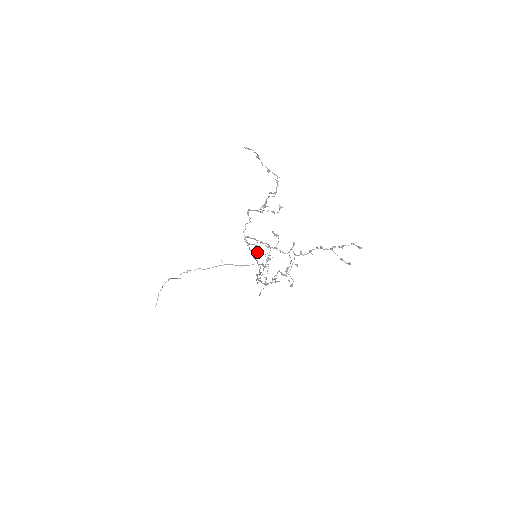
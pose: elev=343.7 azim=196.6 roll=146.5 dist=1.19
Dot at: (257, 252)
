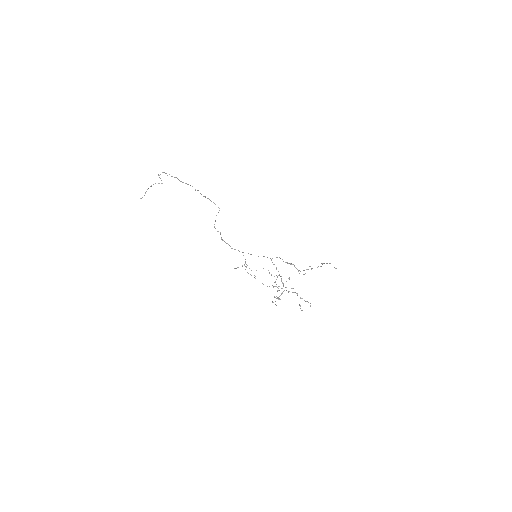
Dot at: occluded
